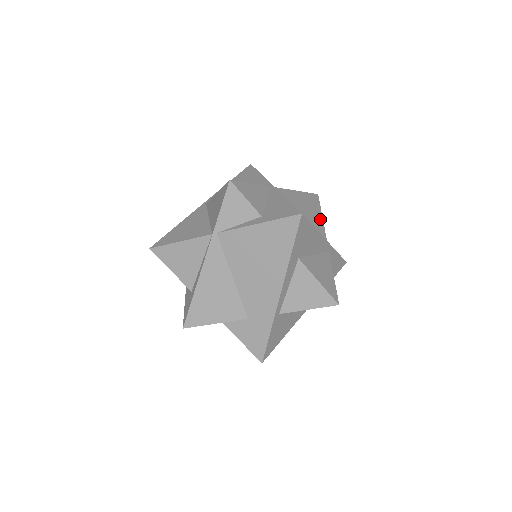
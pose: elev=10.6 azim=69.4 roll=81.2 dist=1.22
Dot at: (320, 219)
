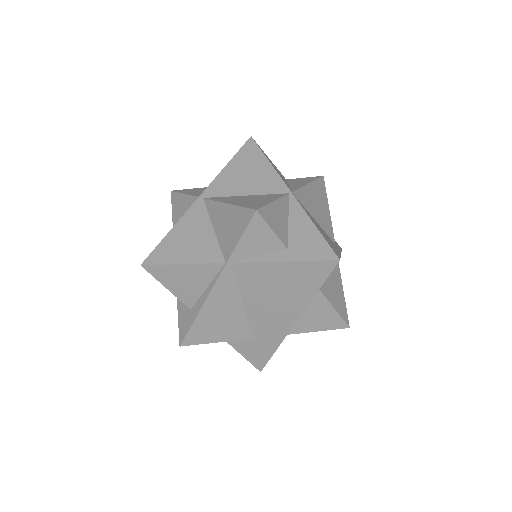
Dot at: (328, 214)
